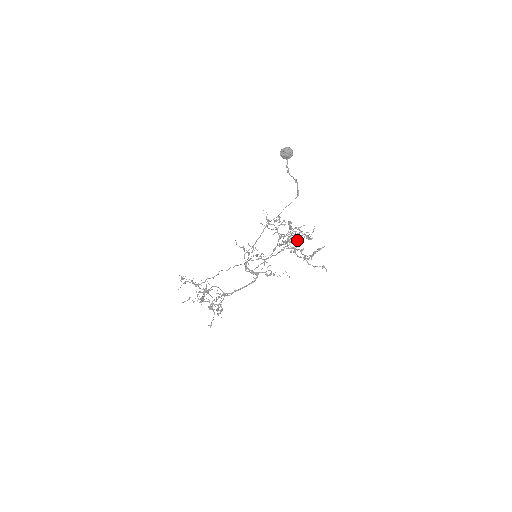
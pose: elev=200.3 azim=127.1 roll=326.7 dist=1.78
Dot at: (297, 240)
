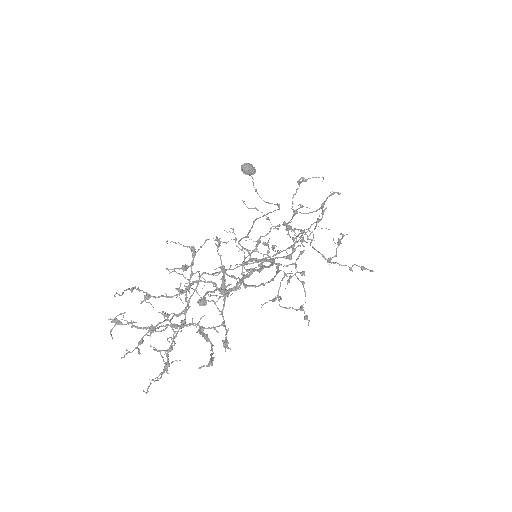
Dot at: (303, 274)
